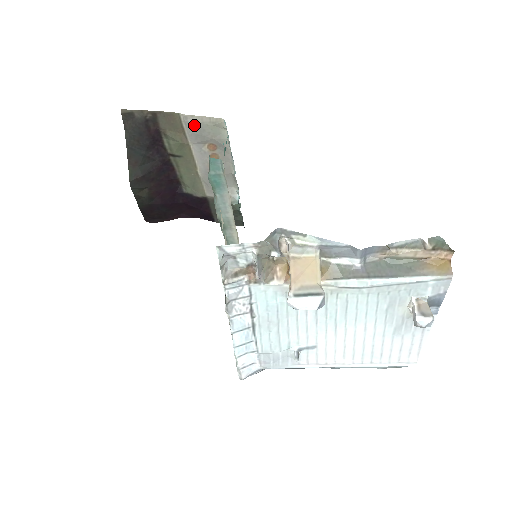
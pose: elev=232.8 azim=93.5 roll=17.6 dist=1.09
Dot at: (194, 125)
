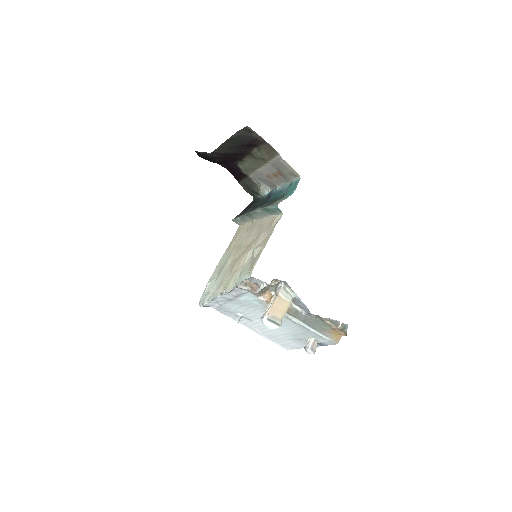
Dot at: (281, 163)
